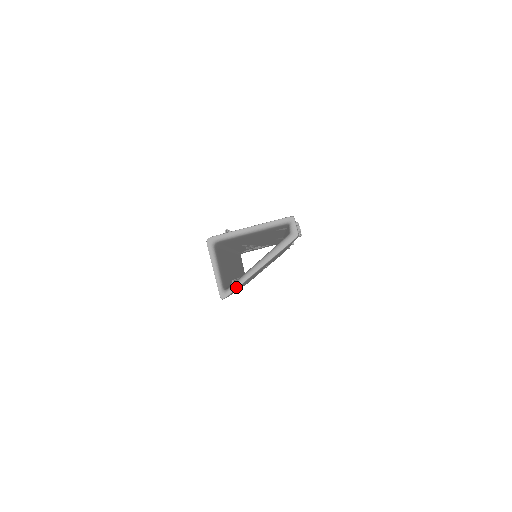
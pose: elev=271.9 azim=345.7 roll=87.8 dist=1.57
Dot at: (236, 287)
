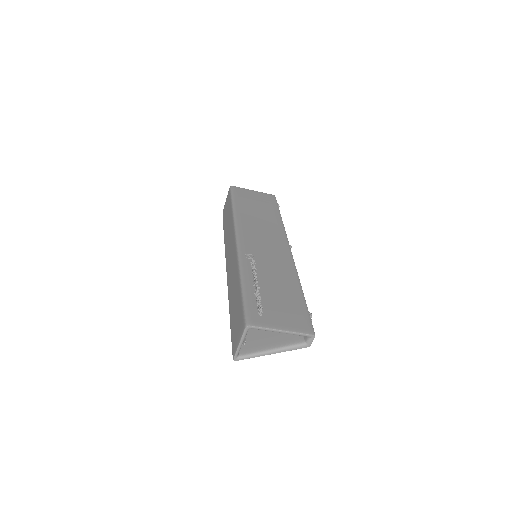
Dot at: (248, 358)
